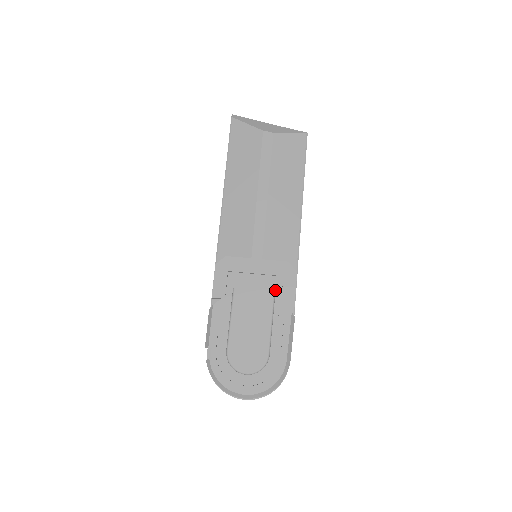
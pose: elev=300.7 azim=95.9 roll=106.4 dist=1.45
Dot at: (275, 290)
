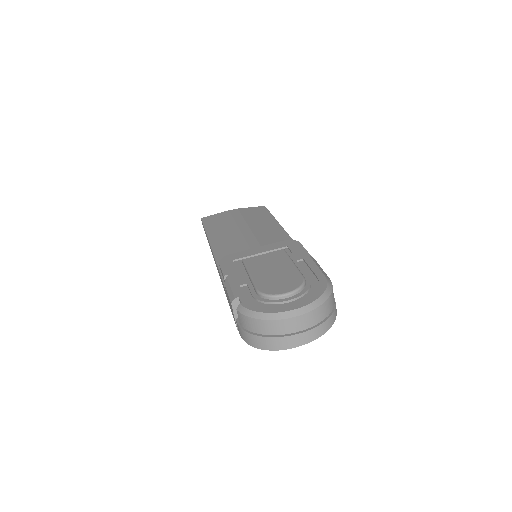
Dot at: occluded
